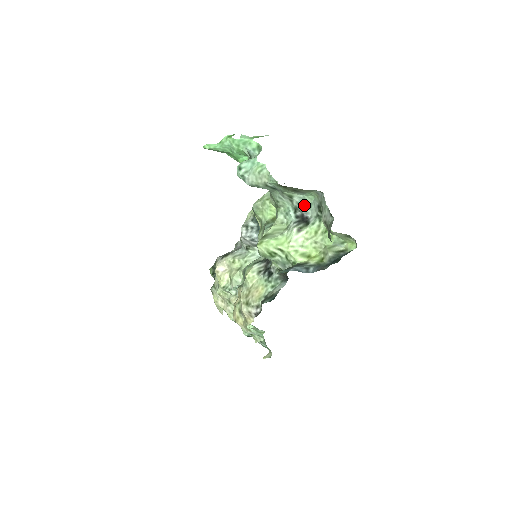
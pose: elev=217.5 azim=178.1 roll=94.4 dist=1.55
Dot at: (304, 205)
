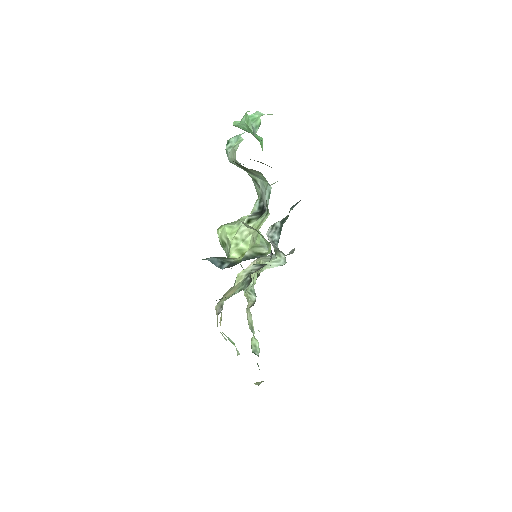
Dot at: (264, 193)
